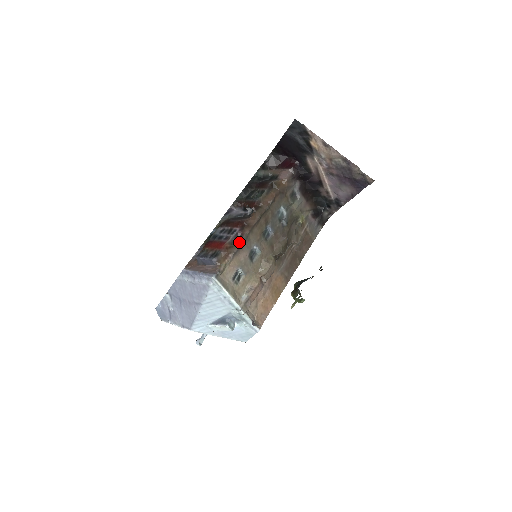
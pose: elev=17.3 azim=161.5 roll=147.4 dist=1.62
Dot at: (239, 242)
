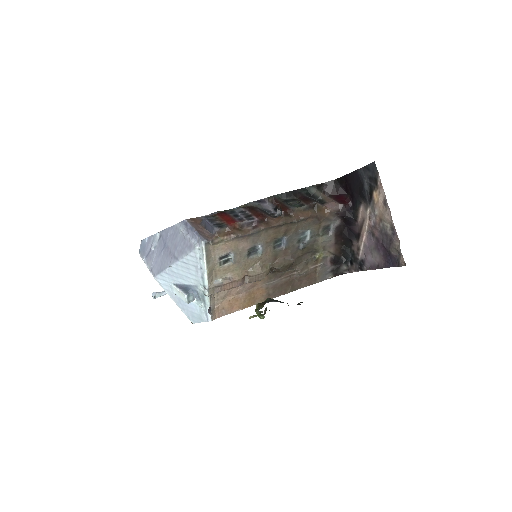
Dot at: (249, 230)
